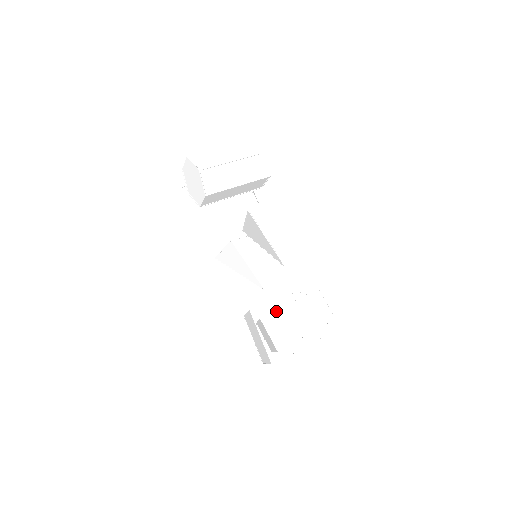
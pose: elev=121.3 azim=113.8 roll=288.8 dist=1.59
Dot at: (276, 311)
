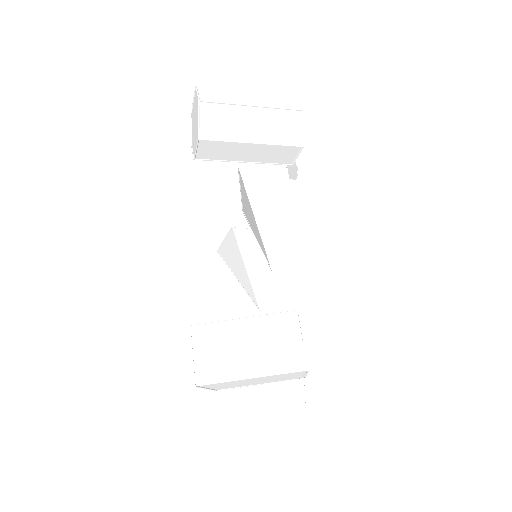
Dot at: (218, 322)
